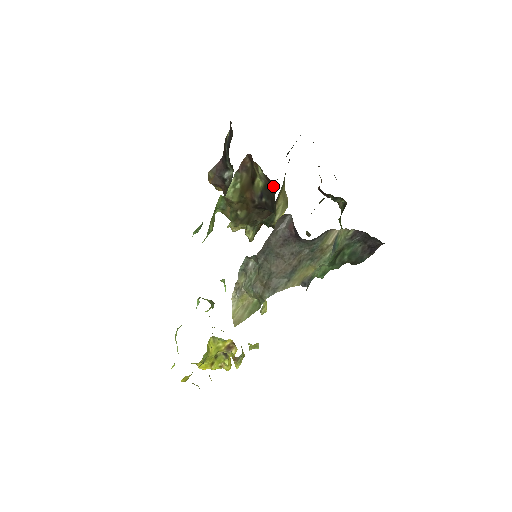
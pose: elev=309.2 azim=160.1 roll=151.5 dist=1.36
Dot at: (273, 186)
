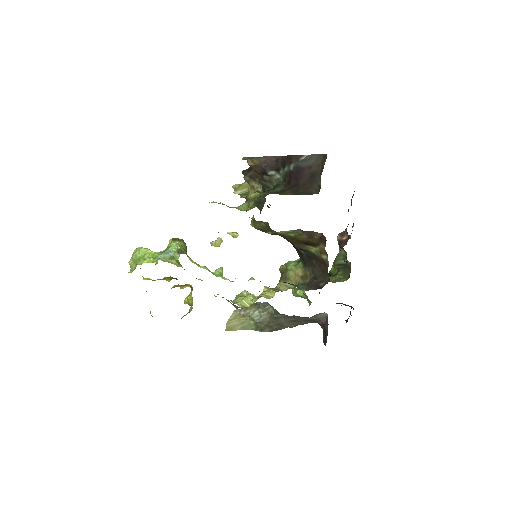
Dot at: (324, 270)
